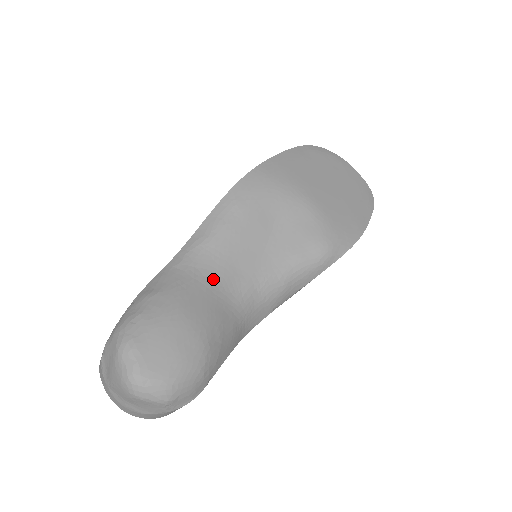
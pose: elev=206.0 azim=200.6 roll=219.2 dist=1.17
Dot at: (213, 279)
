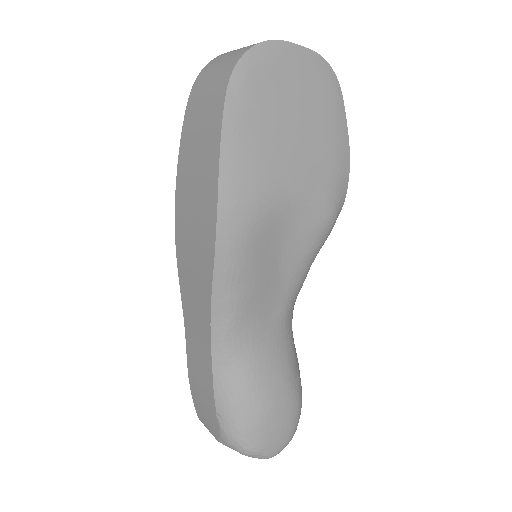
Dot at: (260, 345)
